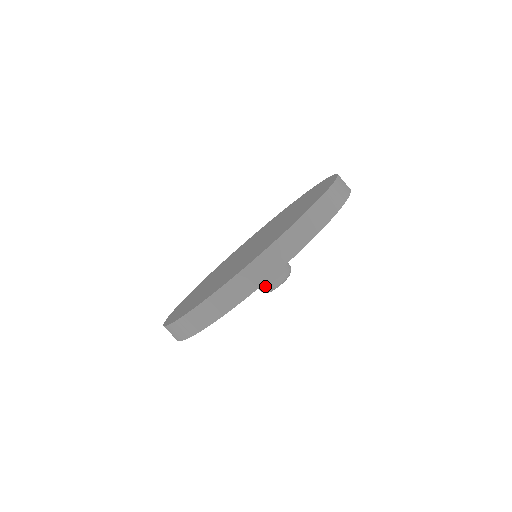
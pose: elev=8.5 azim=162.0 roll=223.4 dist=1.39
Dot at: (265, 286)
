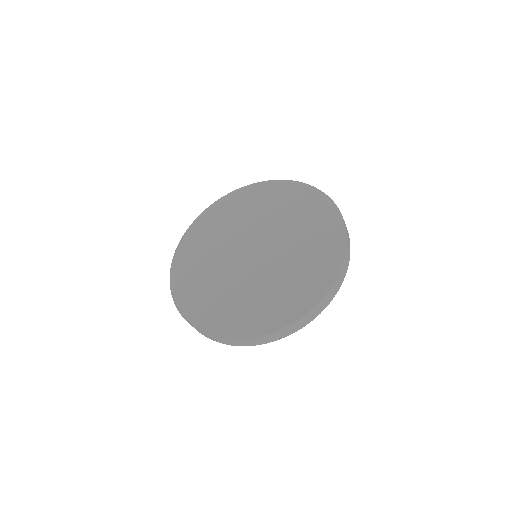
Dot at: occluded
